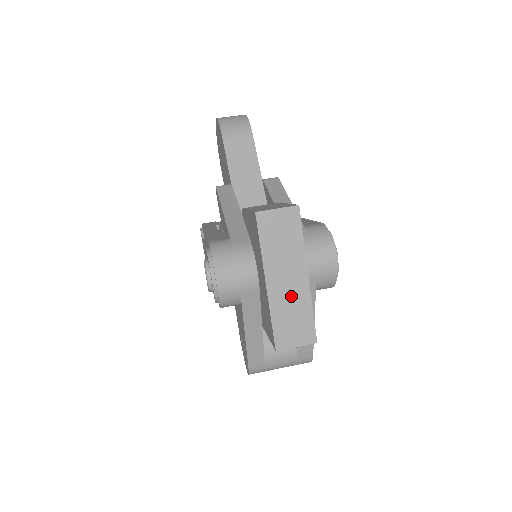
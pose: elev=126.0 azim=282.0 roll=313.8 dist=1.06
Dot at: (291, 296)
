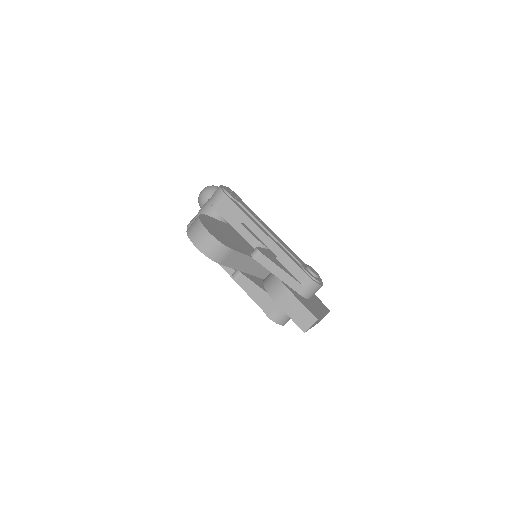
Dot at: occluded
